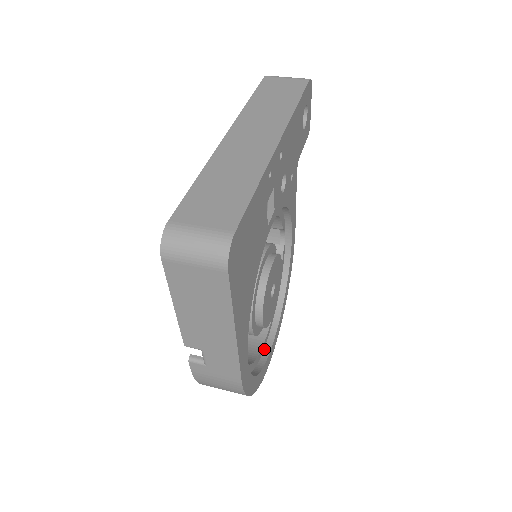
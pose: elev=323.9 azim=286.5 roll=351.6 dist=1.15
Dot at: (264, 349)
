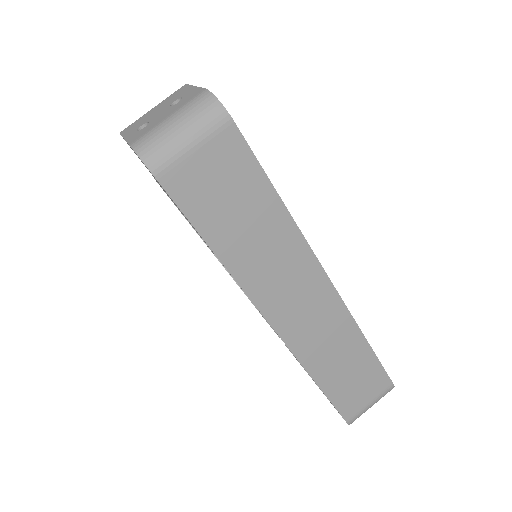
Dot at: occluded
